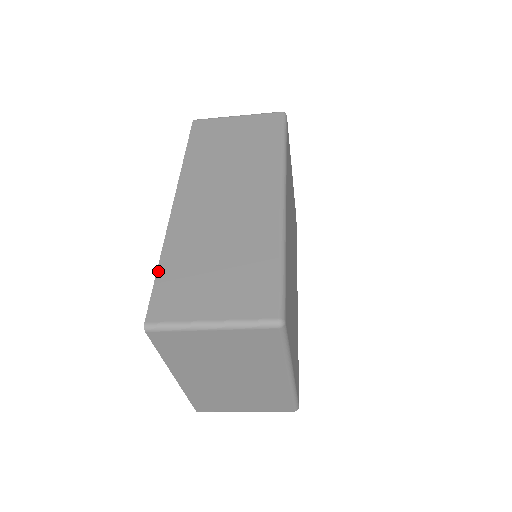
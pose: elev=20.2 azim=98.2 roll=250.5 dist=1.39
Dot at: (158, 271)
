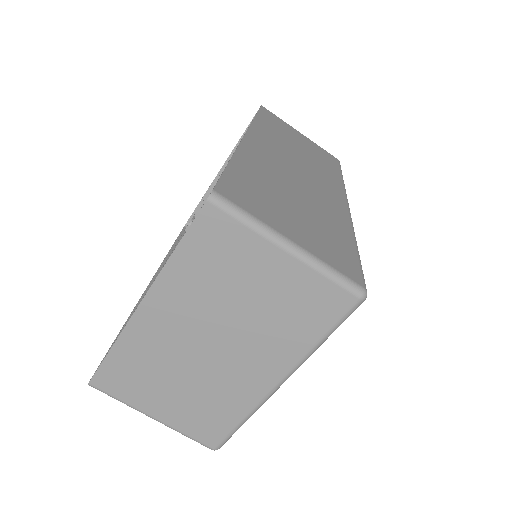
Dot at: (230, 164)
